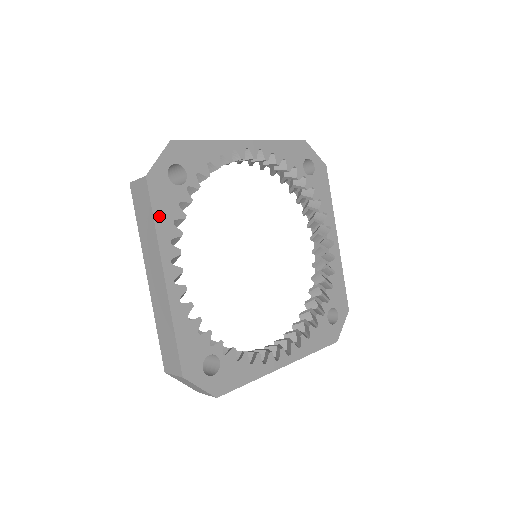
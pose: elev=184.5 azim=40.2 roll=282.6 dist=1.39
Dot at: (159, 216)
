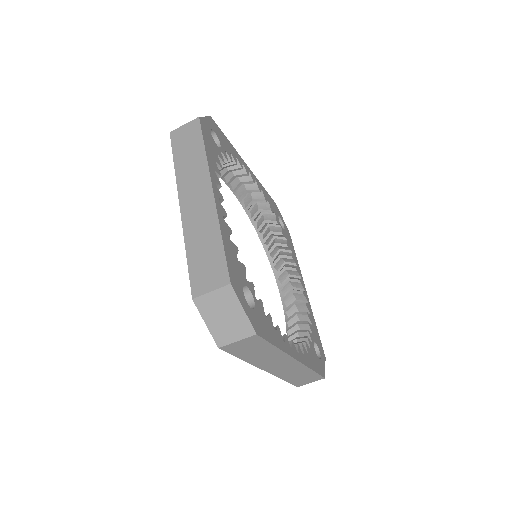
Dot at: (207, 148)
